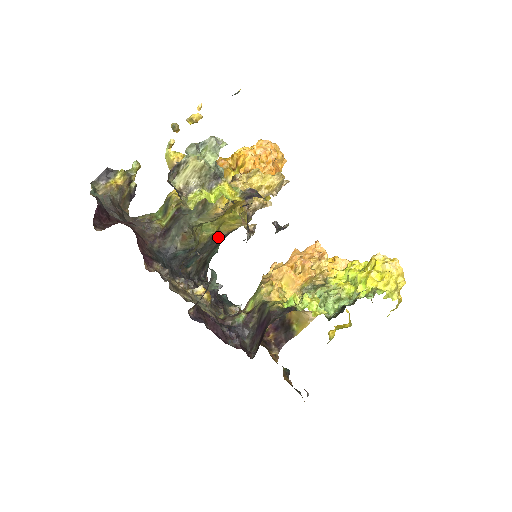
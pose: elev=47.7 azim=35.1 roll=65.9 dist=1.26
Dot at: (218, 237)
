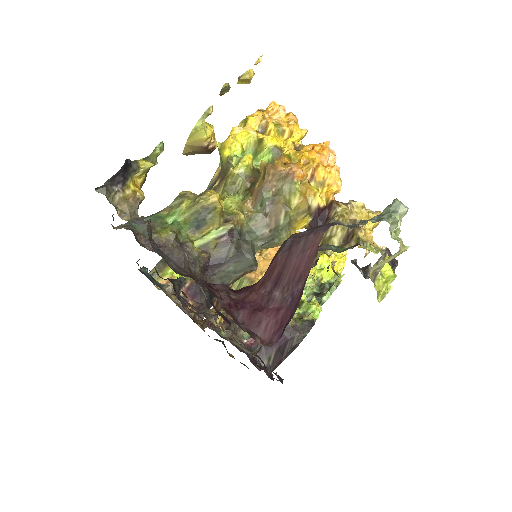
Dot at: occluded
